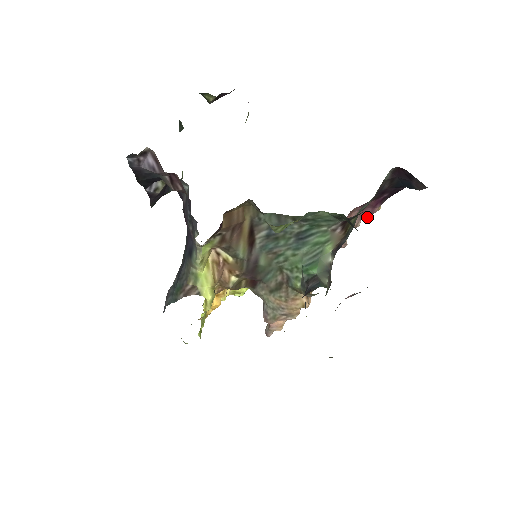
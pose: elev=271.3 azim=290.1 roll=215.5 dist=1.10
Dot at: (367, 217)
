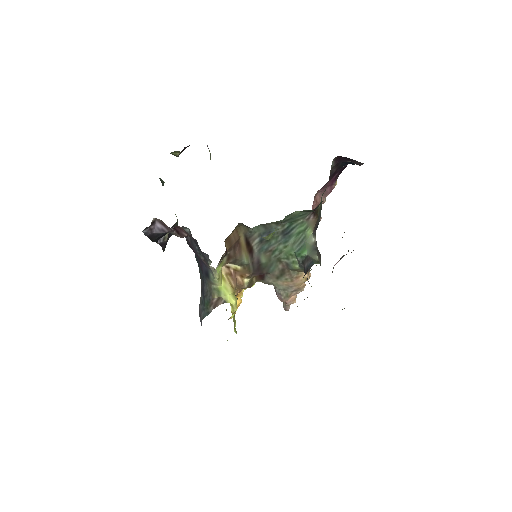
Dot at: occluded
